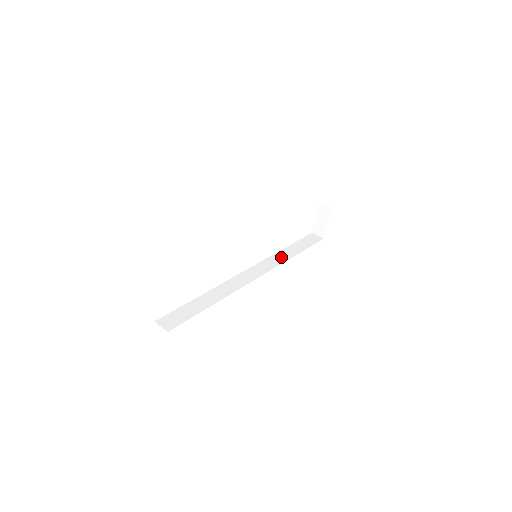
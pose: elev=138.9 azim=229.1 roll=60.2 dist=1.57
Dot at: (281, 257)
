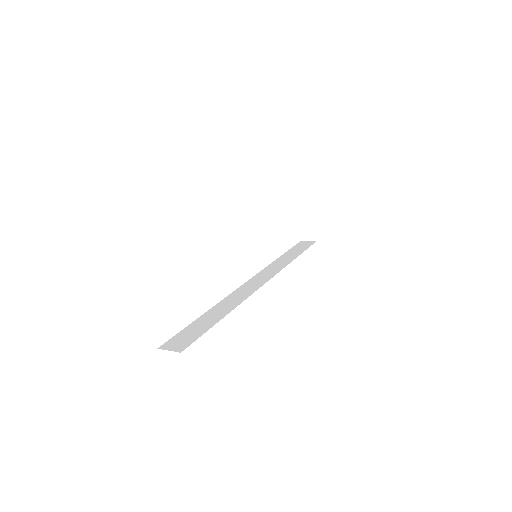
Dot at: (281, 263)
